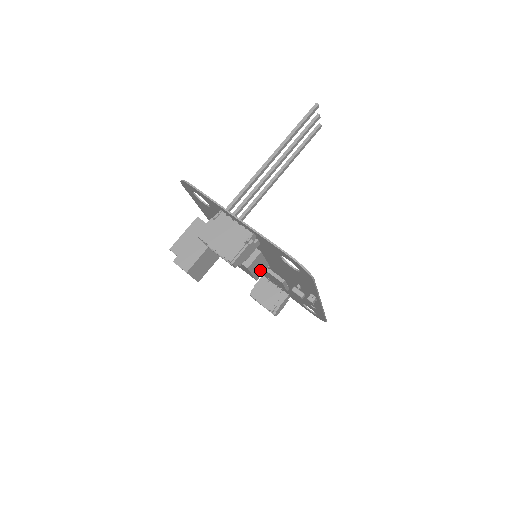
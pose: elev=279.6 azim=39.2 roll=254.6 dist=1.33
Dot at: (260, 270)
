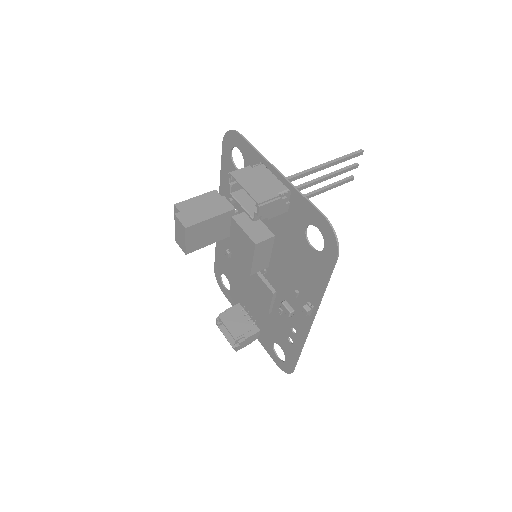
Dot at: (260, 263)
